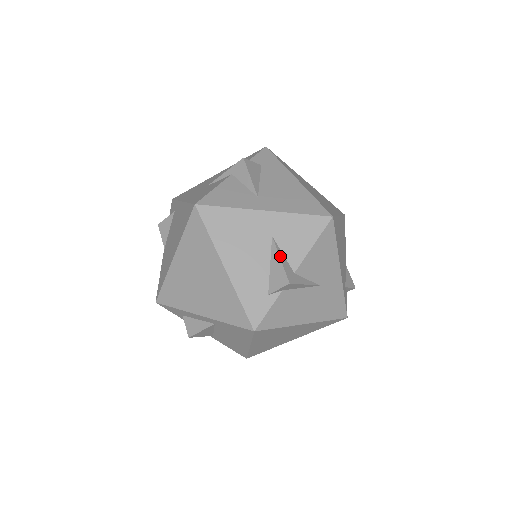
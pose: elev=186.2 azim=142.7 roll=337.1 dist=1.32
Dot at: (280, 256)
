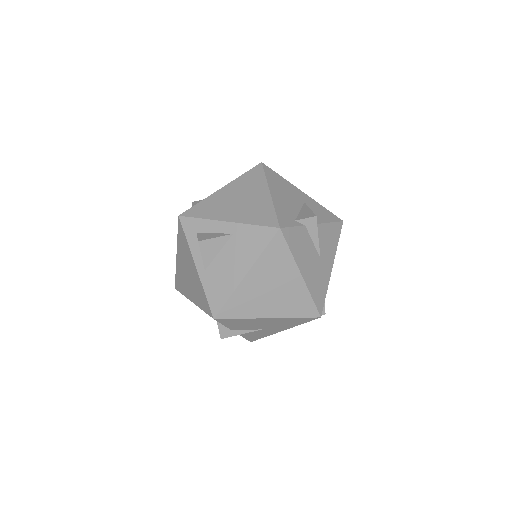
Dot at: (309, 209)
